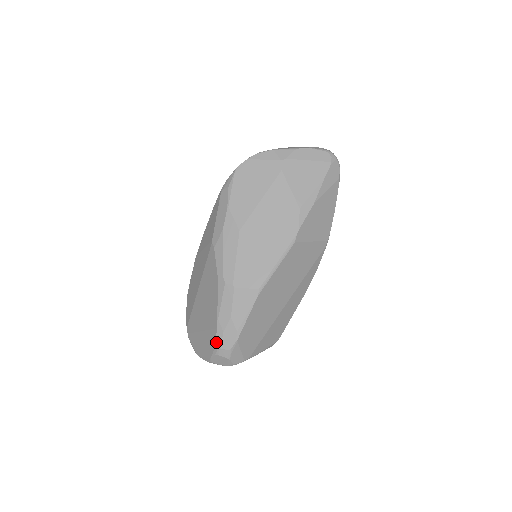
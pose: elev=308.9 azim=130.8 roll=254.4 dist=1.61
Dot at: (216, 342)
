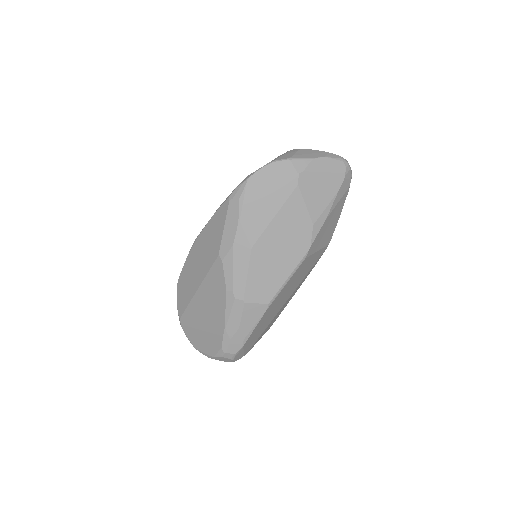
Dot at: (222, 347)
